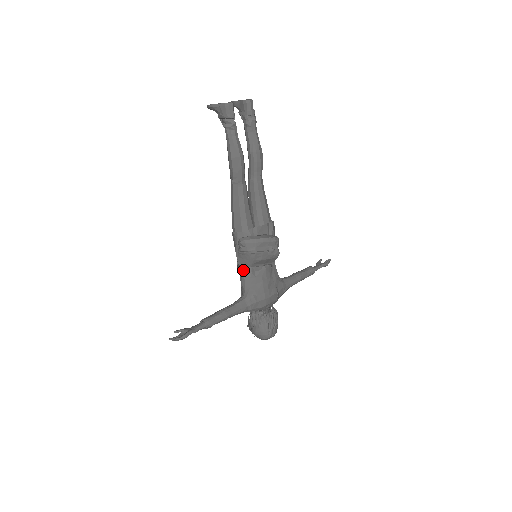
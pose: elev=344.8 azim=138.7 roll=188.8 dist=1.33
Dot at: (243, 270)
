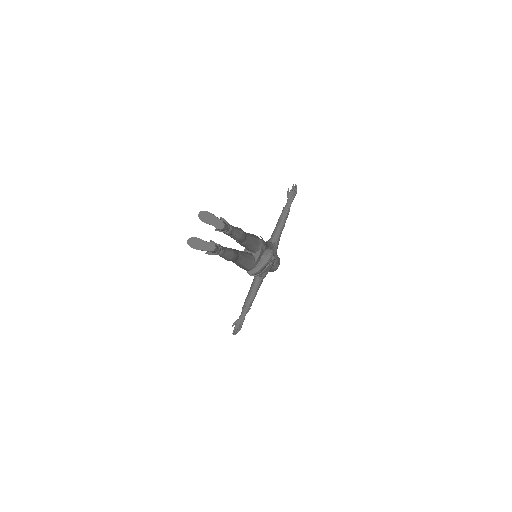
Dot at: occluded
